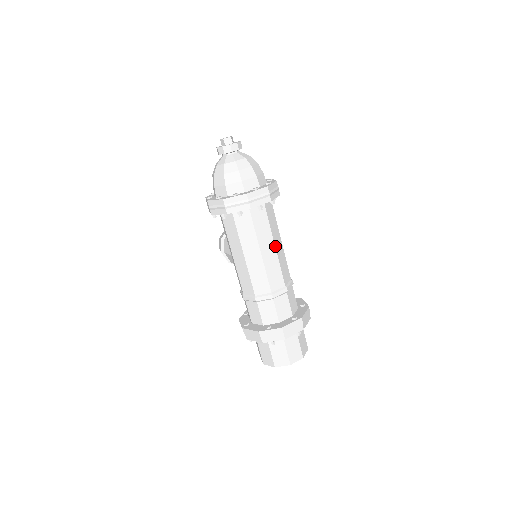
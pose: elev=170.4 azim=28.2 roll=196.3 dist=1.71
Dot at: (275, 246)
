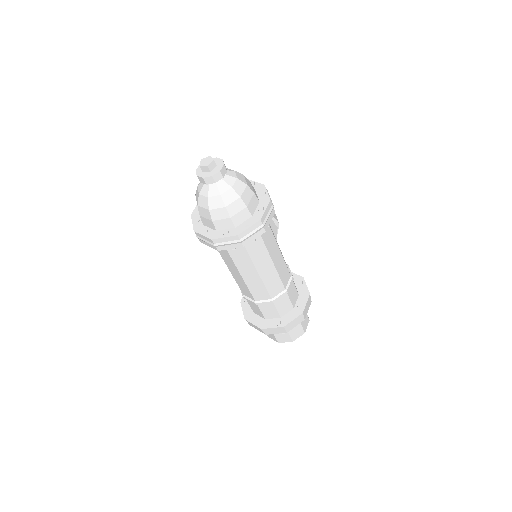
Dot at: (258, 272)
